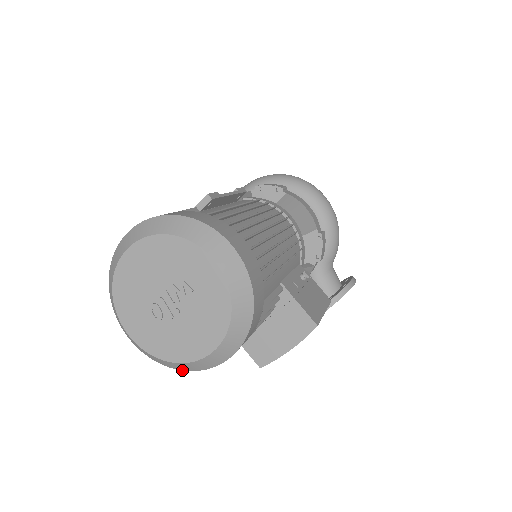
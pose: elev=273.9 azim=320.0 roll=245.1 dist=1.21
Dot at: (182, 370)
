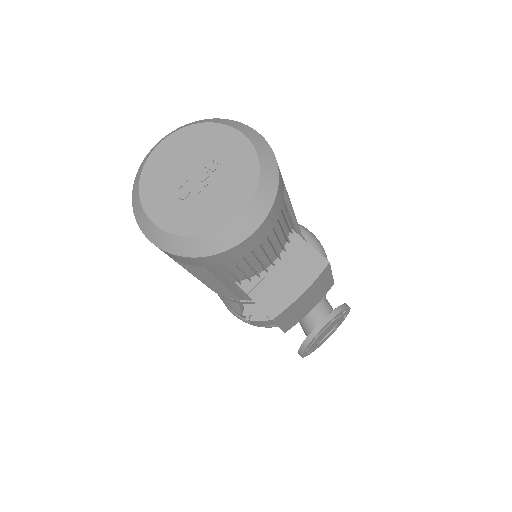
Dot at: (202, 256)
